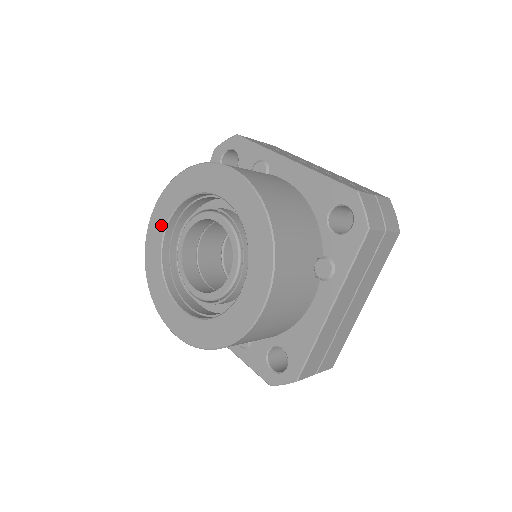
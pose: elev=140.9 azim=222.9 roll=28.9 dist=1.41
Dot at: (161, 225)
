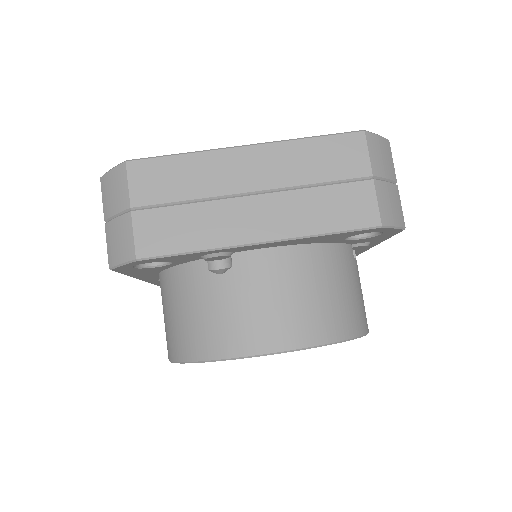
Dot at: occluded
